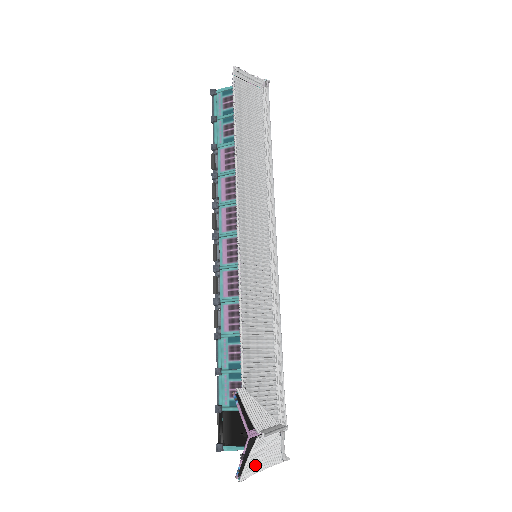
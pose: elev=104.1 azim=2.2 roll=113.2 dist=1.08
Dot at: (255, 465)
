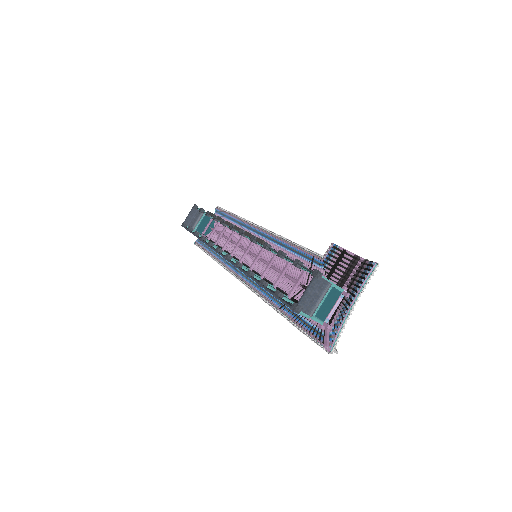
Dot at: (363, 286)
